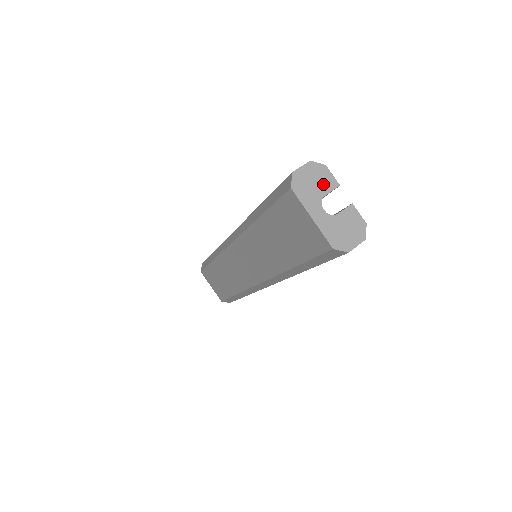
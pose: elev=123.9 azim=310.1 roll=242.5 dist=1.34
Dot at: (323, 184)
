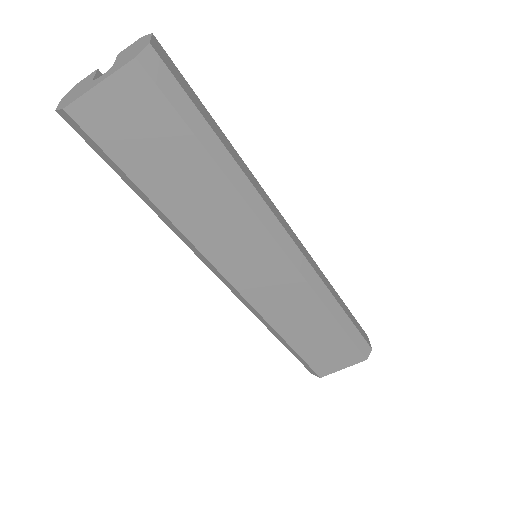
Dot at: (85, 83)
